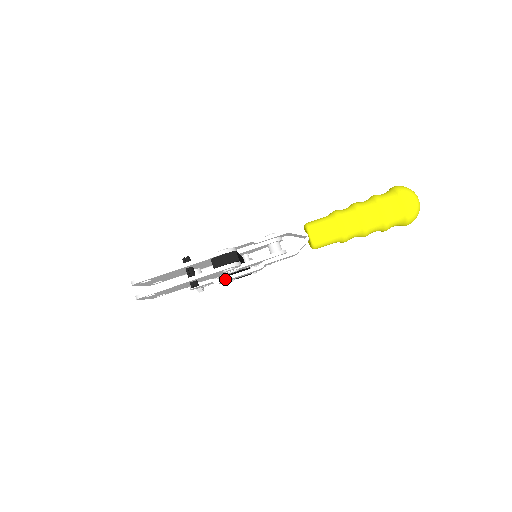
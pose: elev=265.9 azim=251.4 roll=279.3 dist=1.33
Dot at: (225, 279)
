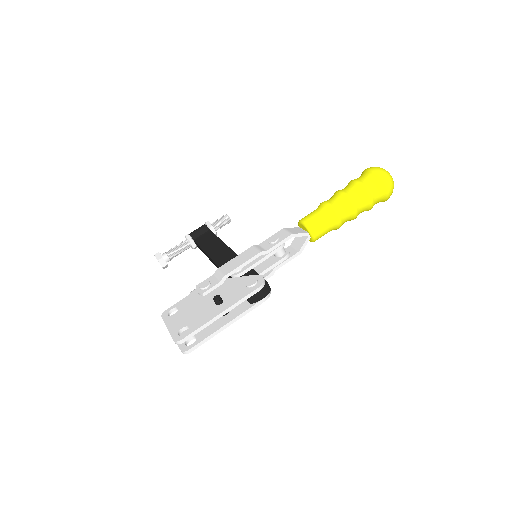
Dot at: occluded
